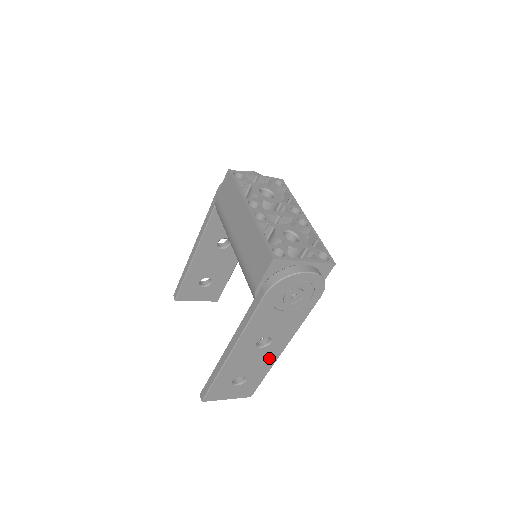
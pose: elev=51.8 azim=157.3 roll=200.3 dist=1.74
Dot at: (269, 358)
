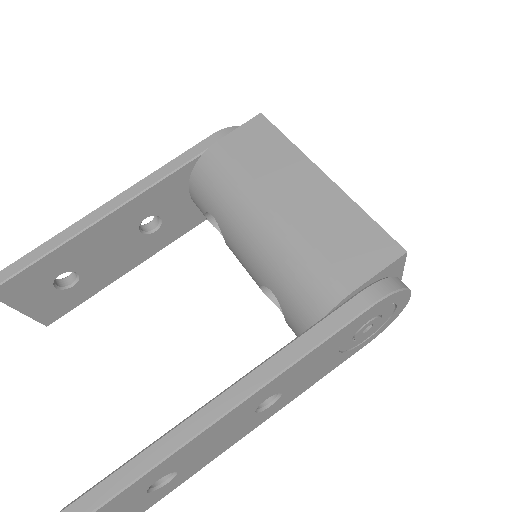
Dot at: (234, 438)
